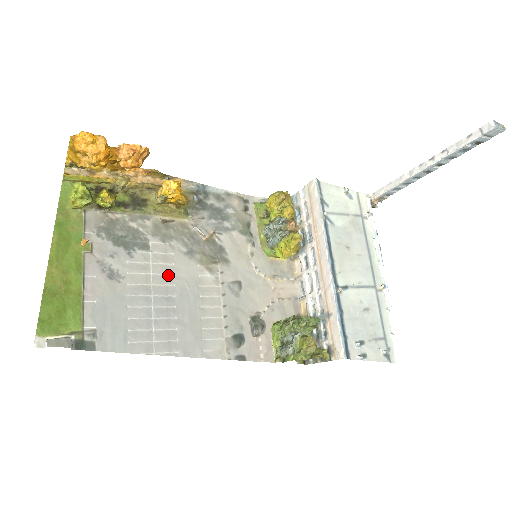
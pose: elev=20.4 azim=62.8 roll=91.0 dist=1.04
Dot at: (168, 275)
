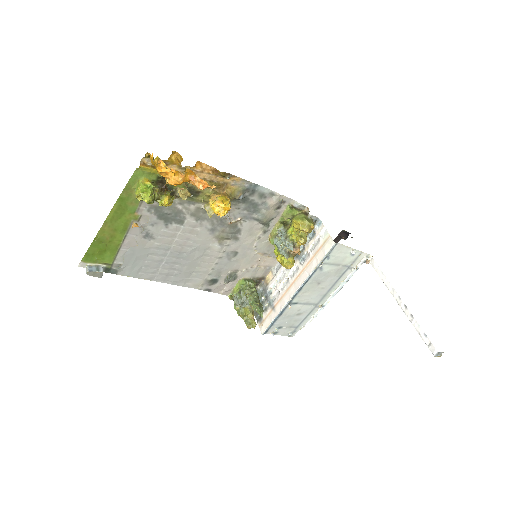
Dot at: (188, 241)
